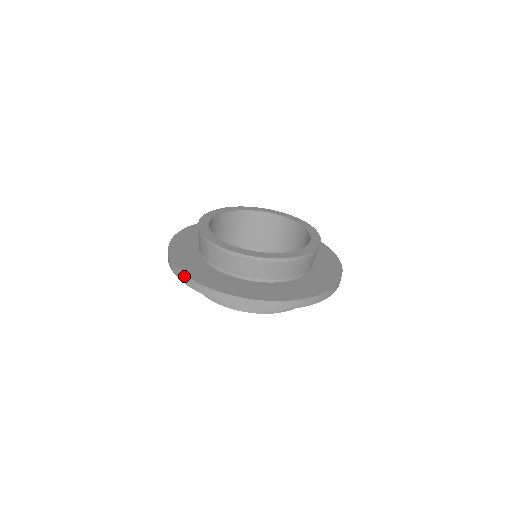
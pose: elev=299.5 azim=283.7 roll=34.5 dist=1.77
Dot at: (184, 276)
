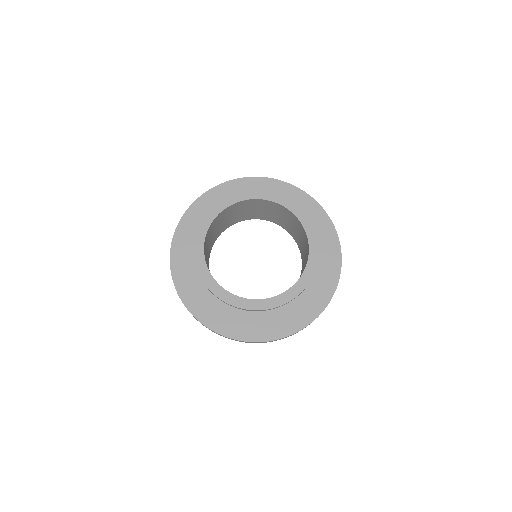
Dot at: (209, 329)
